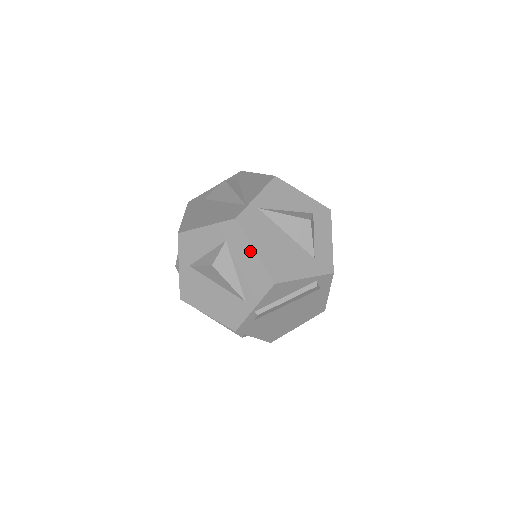
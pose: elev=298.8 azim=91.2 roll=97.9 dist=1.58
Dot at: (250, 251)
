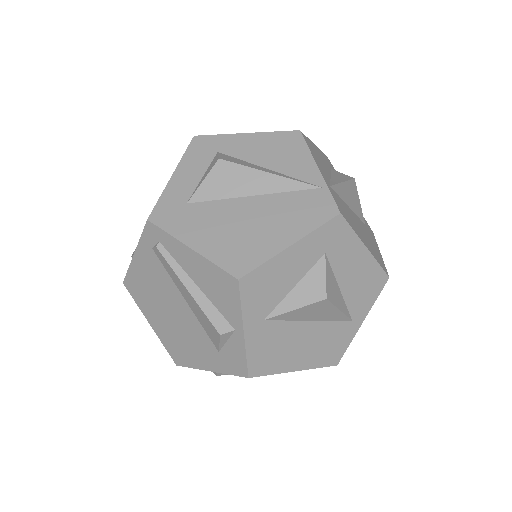
Dot at: (360, 251)
